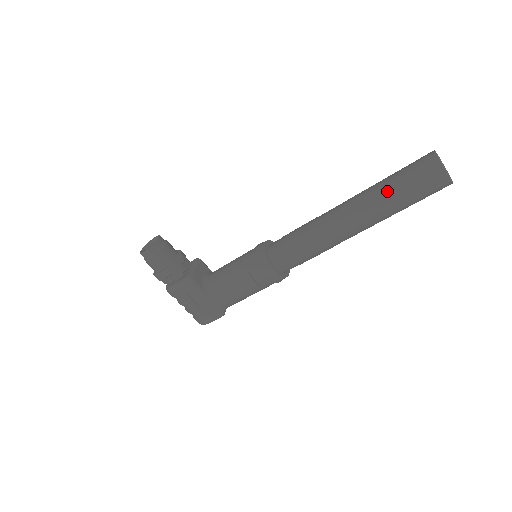
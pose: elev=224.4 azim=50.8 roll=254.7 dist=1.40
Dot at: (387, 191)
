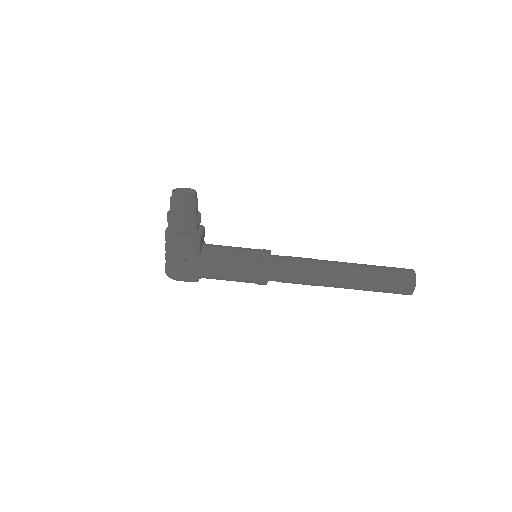
Dot at: (377, 275)
